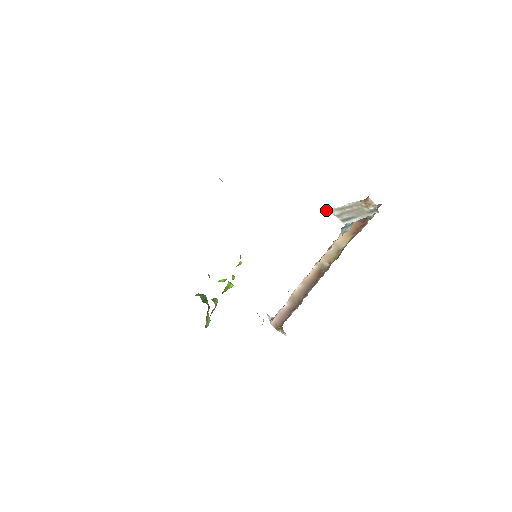
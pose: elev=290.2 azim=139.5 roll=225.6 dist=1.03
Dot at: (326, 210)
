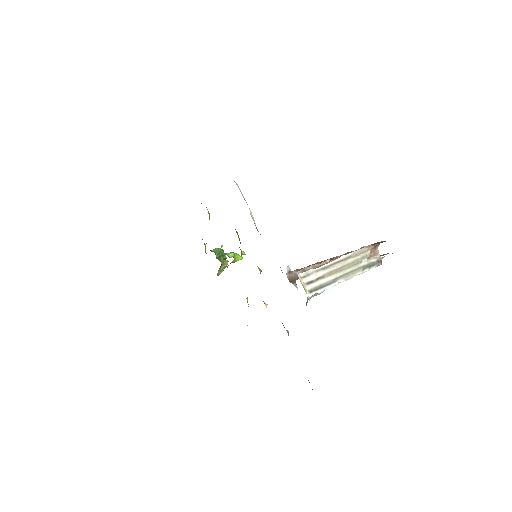
Dot at: (301, 274)
